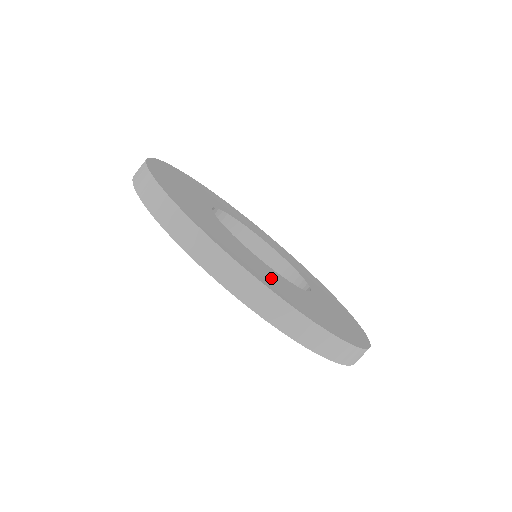
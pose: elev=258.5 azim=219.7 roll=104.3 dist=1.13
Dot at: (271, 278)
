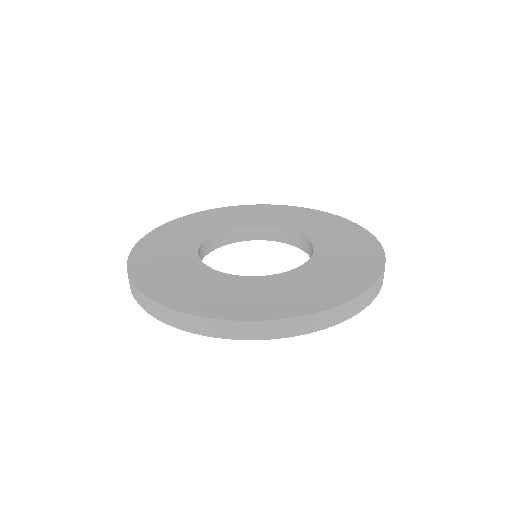
Dot at: (263, 297)
